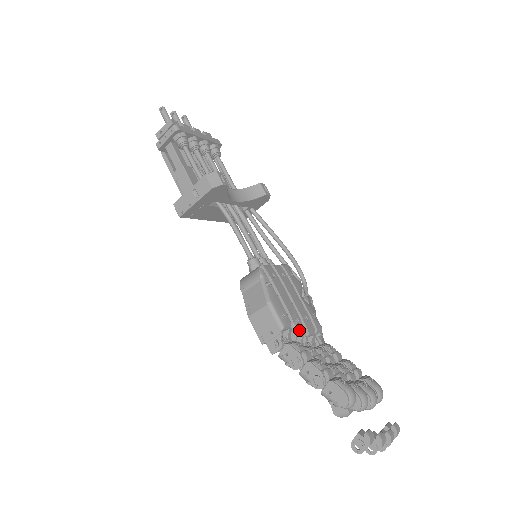
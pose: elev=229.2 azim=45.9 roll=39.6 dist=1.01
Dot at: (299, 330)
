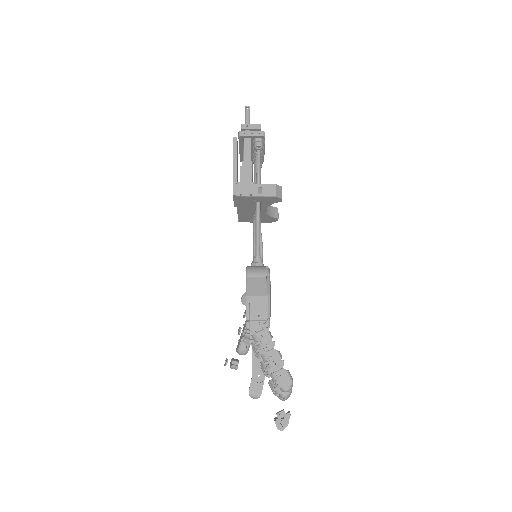
Dot at: occluded
